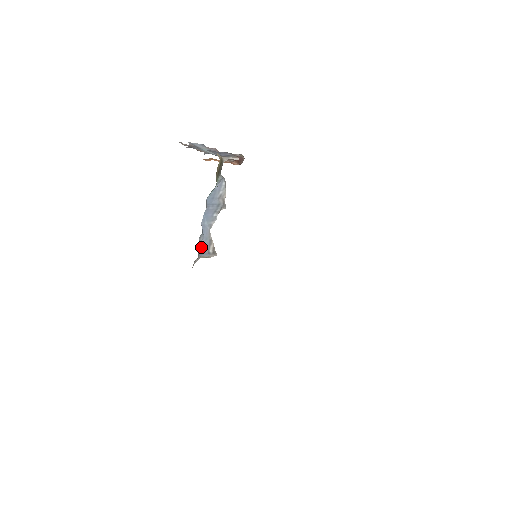
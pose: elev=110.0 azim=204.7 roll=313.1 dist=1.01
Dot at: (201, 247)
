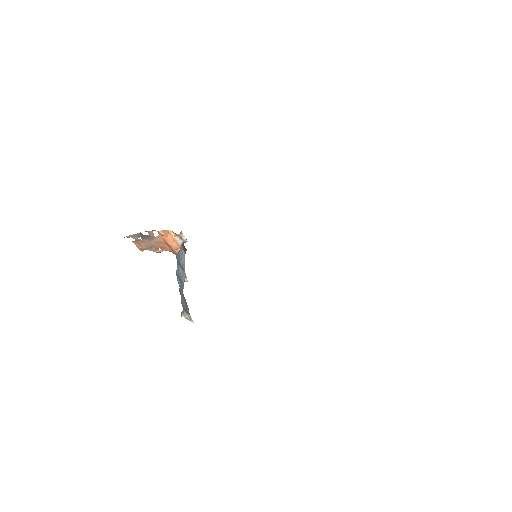
Dot at: (182, 302)
